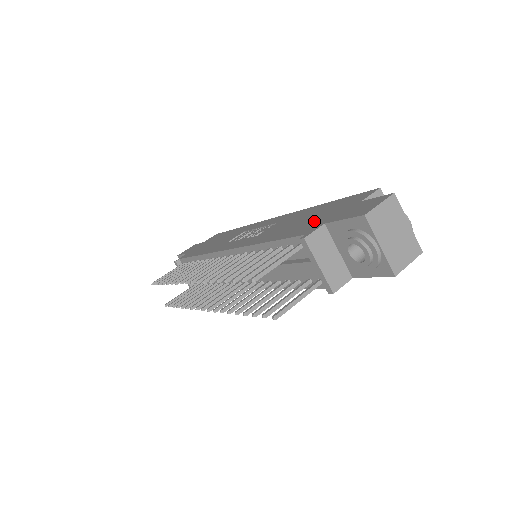
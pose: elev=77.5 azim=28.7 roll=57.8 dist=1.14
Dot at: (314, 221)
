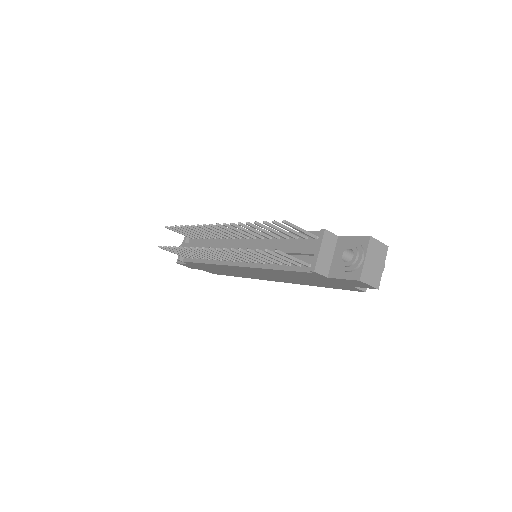
Dot at: occluded
